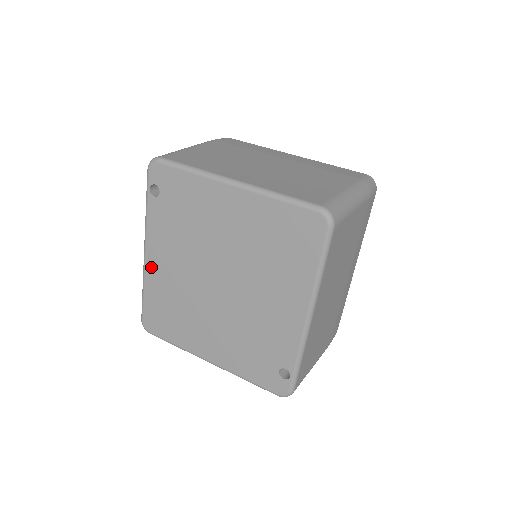
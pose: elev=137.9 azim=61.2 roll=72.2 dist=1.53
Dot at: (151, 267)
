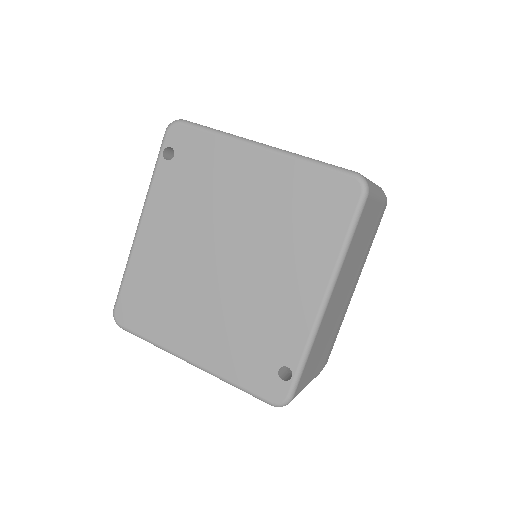
Dot at: (143, 242)
